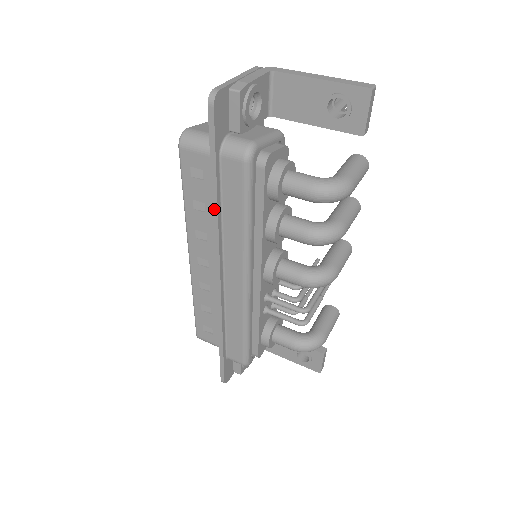
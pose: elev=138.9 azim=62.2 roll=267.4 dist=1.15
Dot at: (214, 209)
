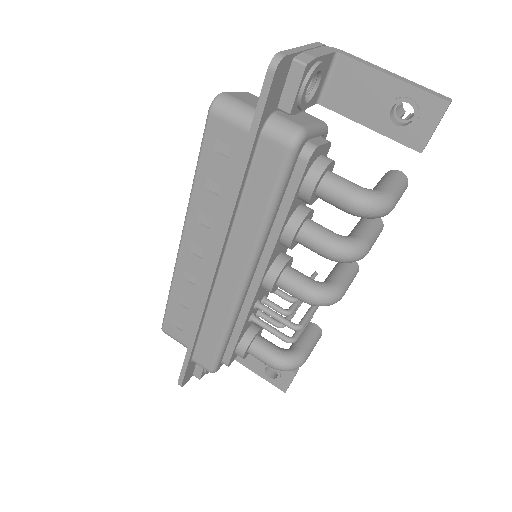
Dot at: (233, 194)
